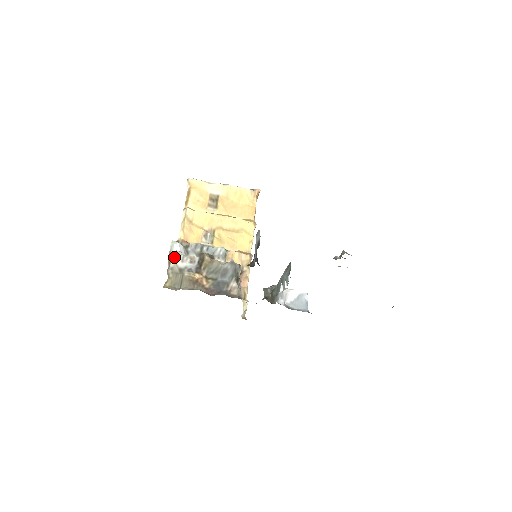
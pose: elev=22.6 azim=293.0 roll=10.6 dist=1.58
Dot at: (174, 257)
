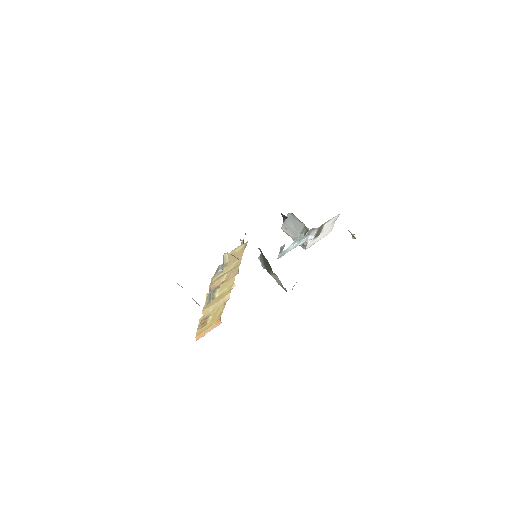
Dot at: occluded
